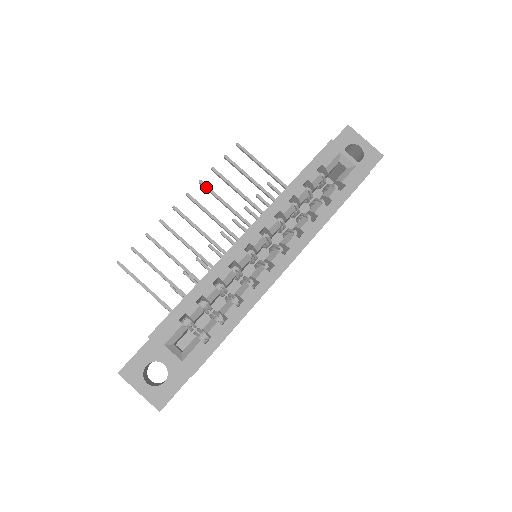
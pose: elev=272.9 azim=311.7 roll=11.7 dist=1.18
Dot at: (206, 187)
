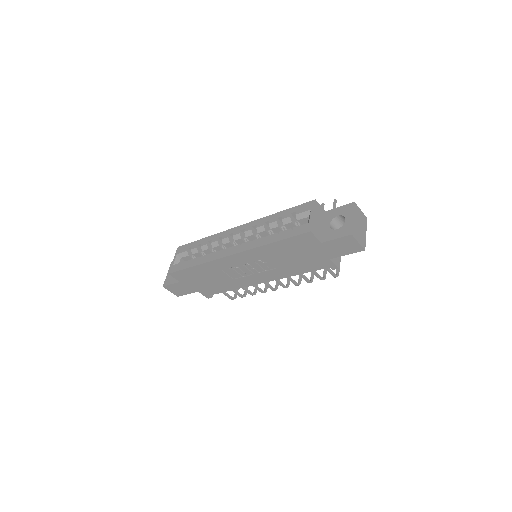
Dot at: occluded
